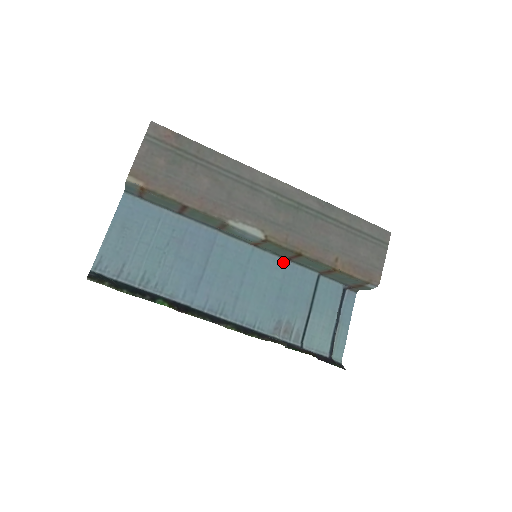
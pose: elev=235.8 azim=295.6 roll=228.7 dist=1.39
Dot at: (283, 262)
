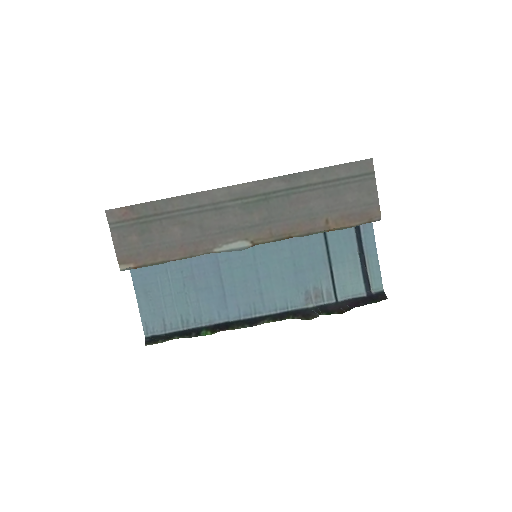
Dot at: (285, 240)
